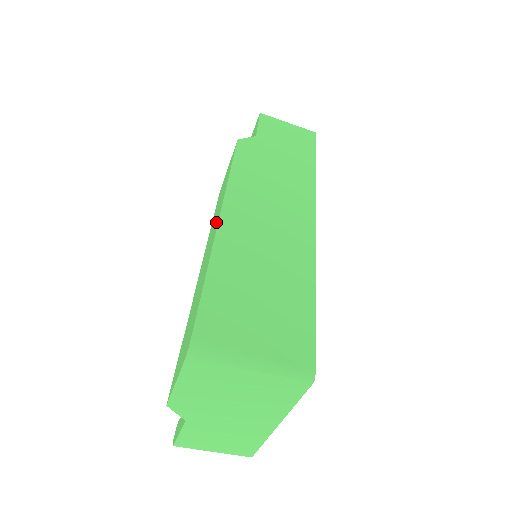
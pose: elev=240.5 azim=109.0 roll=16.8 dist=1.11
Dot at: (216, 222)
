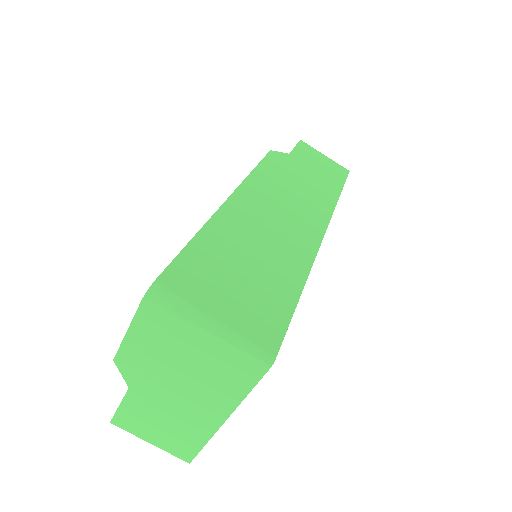
Dot at: occluded
